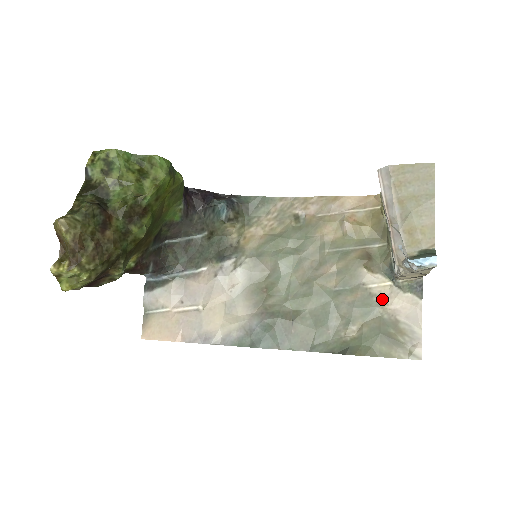
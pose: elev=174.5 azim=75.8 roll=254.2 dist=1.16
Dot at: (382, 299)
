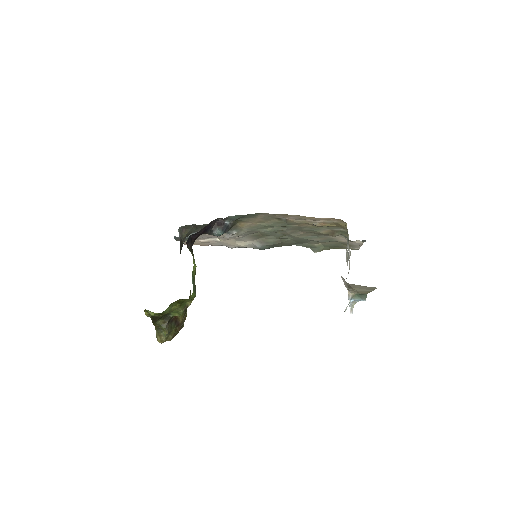
Dot at: (339, 240)
